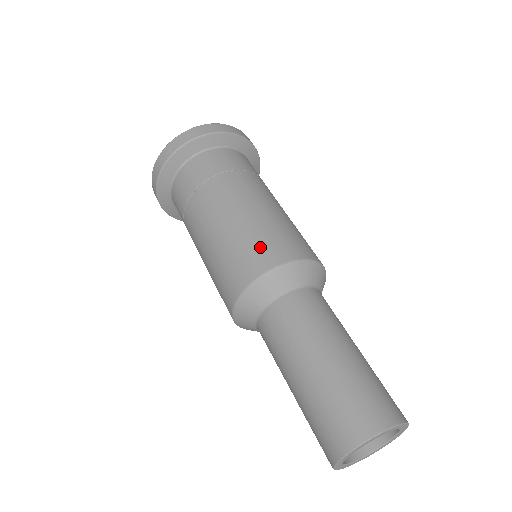
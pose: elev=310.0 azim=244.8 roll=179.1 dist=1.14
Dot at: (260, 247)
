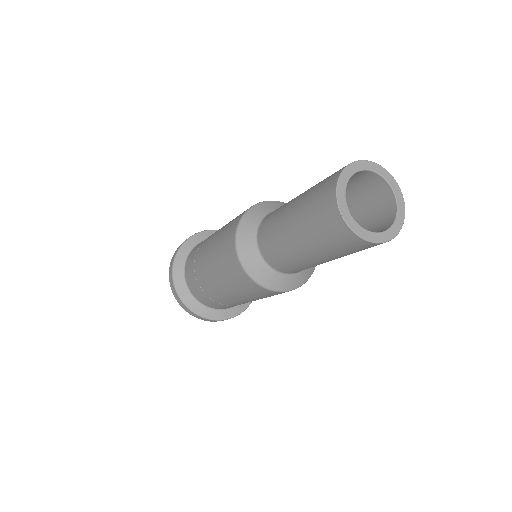
Dot at: occluded
